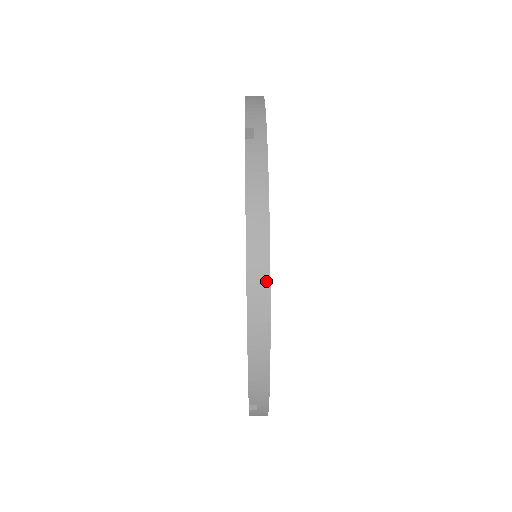
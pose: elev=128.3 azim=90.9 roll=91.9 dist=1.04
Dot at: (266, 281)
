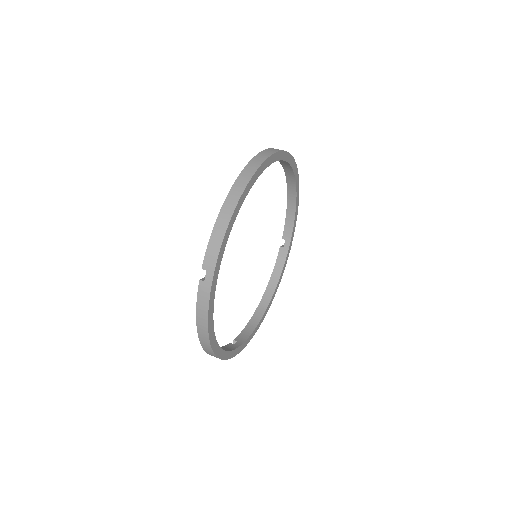
Dot at: (210, 348)
